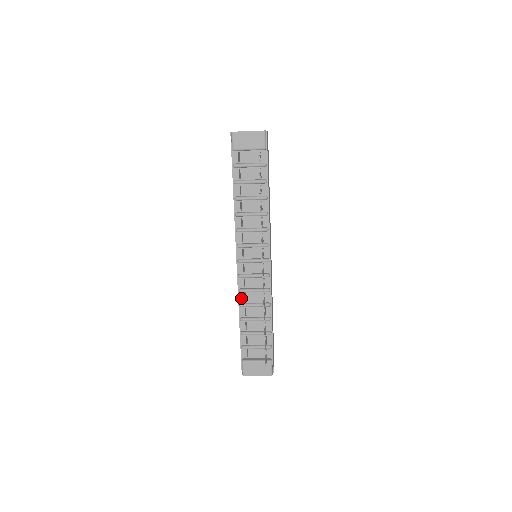
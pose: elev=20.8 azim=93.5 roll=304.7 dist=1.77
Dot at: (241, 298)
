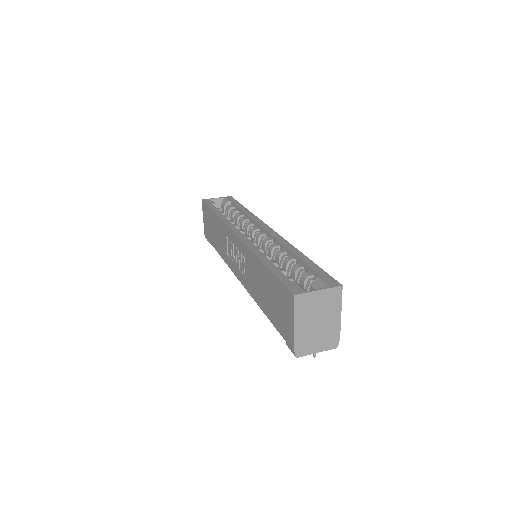
Dot at: occluded
